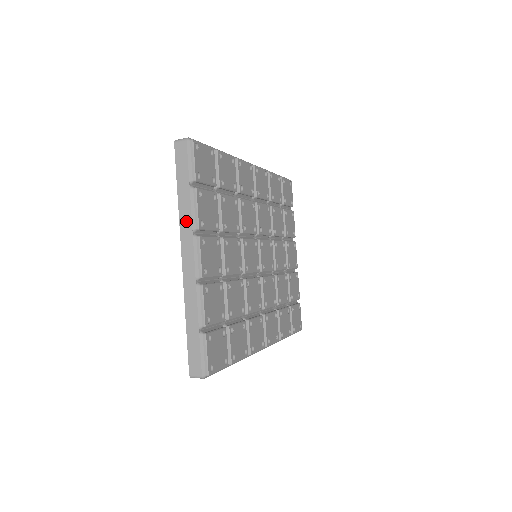
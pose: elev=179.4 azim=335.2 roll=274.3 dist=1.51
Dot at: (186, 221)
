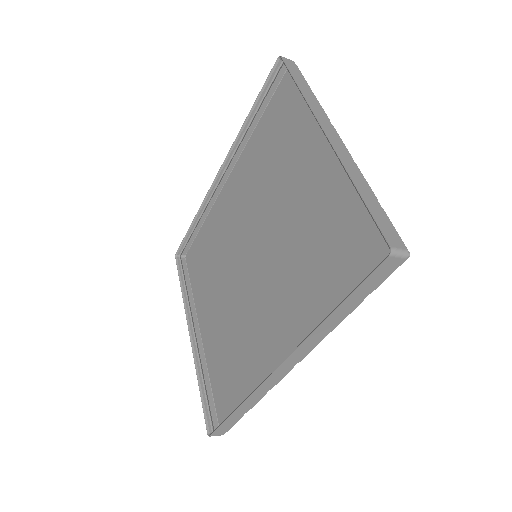
Dot at: (317, 107)
